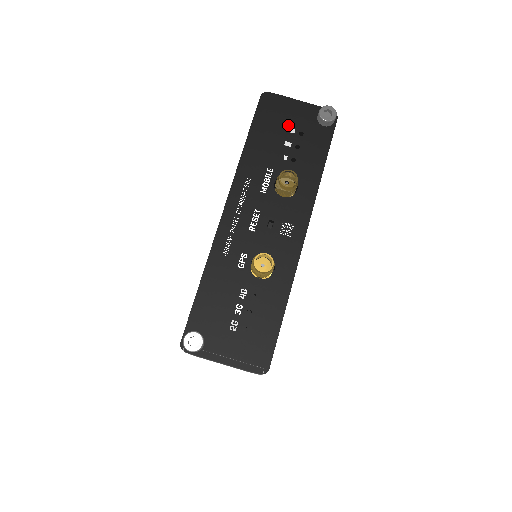
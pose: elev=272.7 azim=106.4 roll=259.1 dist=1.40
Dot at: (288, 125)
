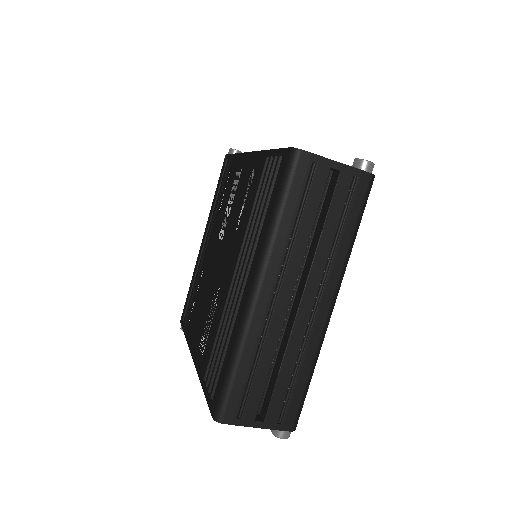
Dot at: occluded
